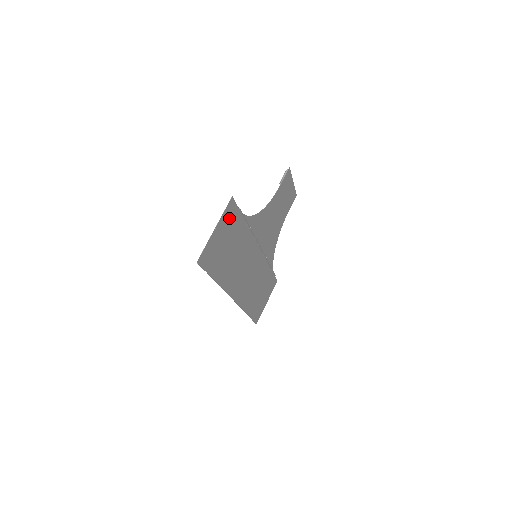
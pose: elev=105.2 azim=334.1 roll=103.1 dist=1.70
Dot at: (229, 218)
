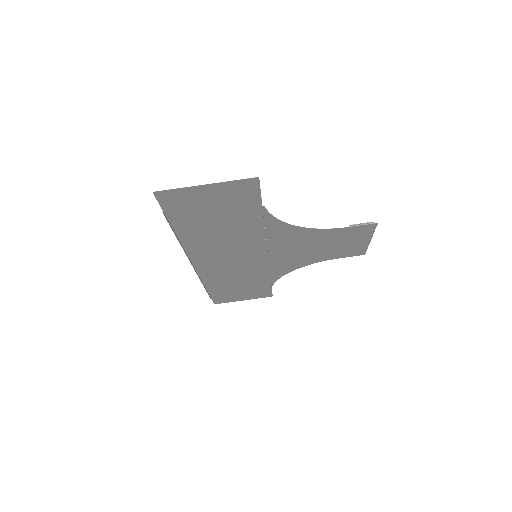
Dot at: (238, 193)
